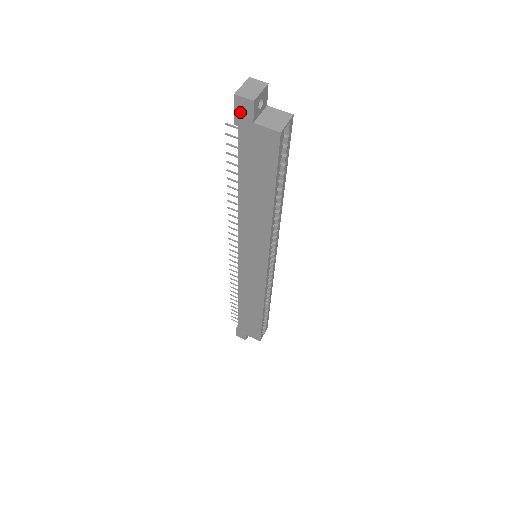
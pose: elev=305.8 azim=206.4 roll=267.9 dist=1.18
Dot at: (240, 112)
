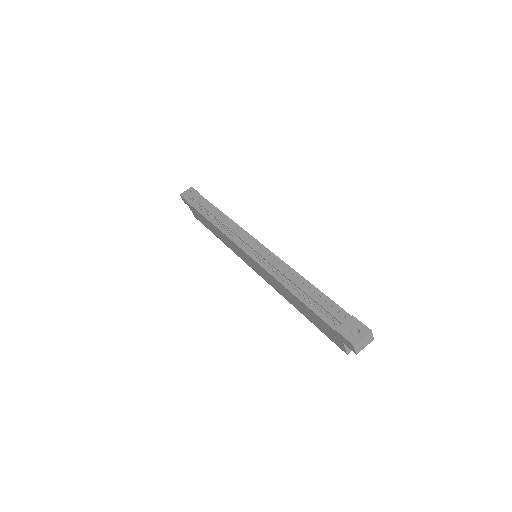
Dot at: (345, 340)
